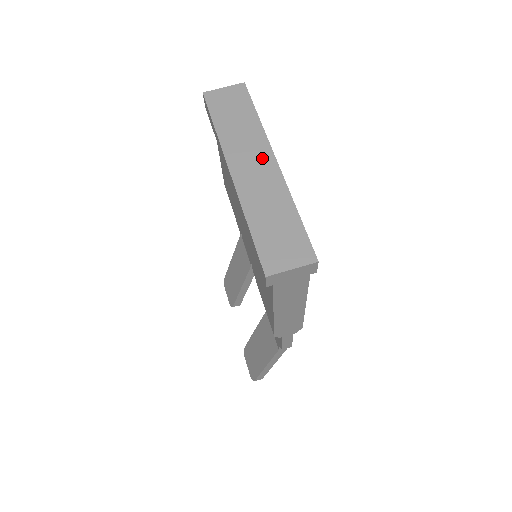
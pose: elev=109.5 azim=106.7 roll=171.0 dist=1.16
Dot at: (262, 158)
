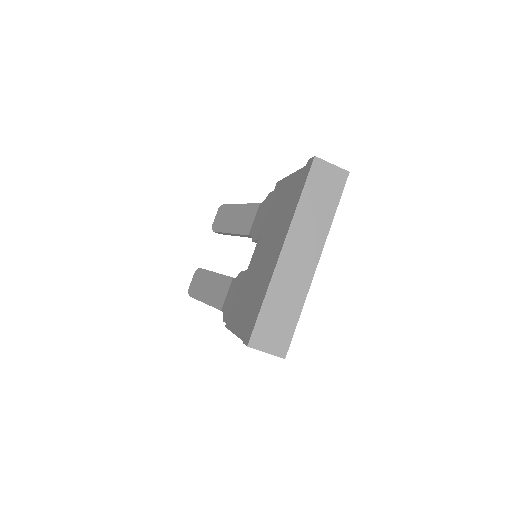
Dot at: (311, 253)
